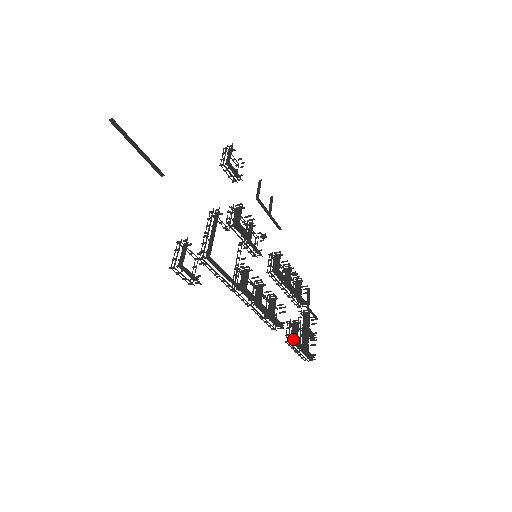
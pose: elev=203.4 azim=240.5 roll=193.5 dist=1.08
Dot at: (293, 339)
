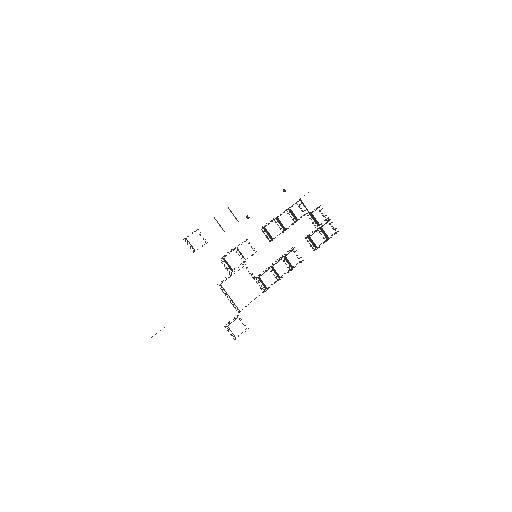
Dot at: (315, 248)
